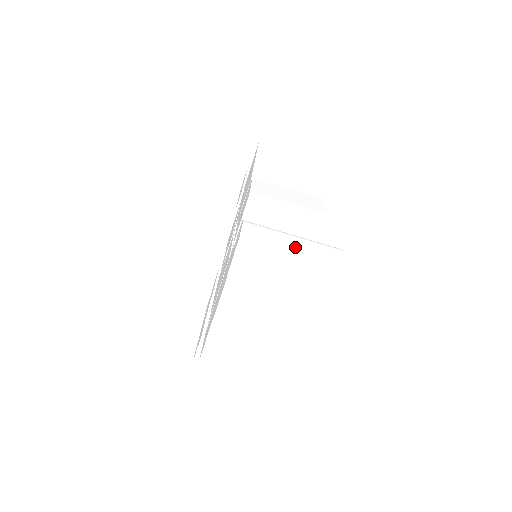
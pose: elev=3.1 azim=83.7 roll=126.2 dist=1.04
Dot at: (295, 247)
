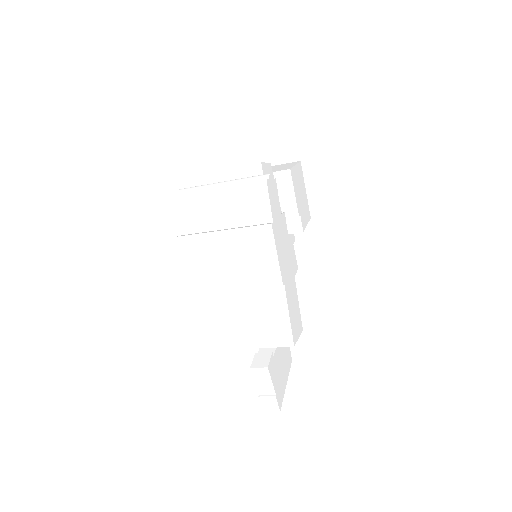
Dot at: (223, 187)
